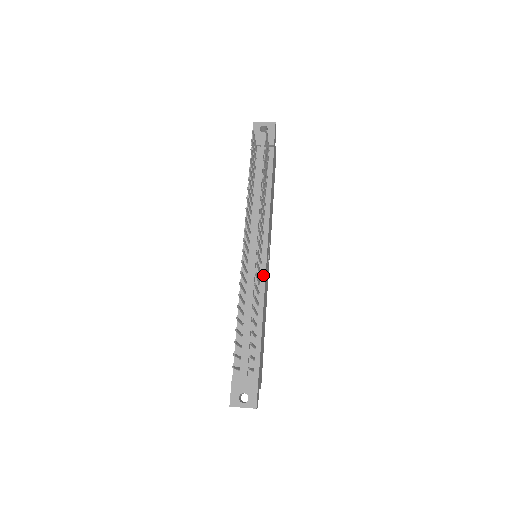
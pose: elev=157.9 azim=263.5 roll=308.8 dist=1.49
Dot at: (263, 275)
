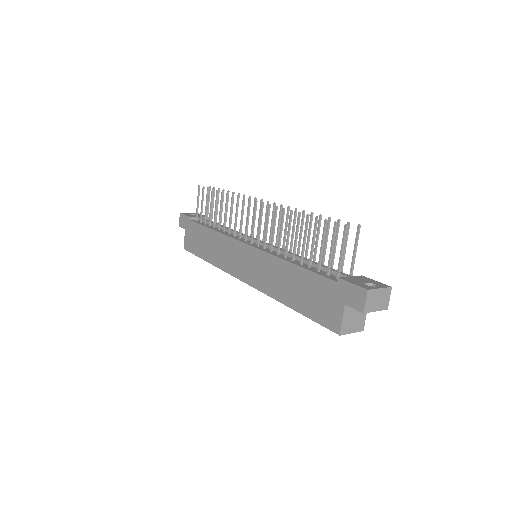
Dot at: occluded
